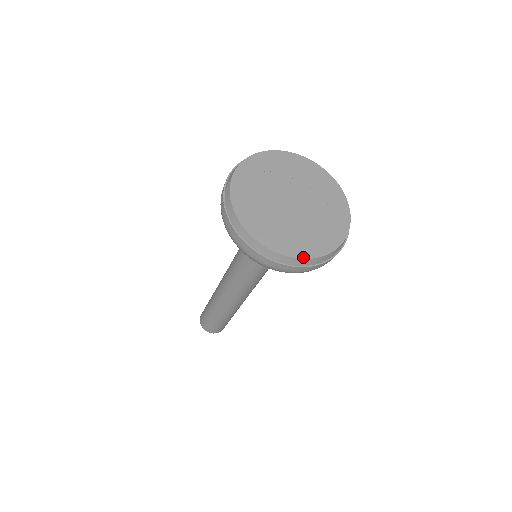
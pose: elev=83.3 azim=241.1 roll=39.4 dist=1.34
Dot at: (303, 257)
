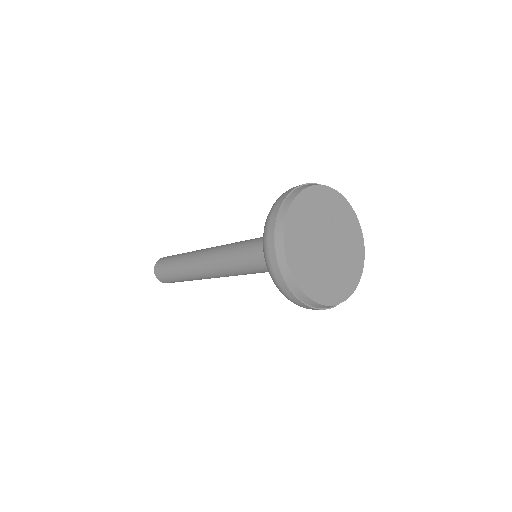
Dot at: (320, 302)
